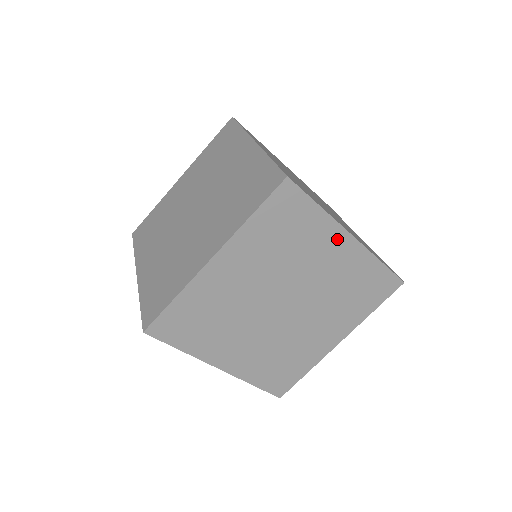
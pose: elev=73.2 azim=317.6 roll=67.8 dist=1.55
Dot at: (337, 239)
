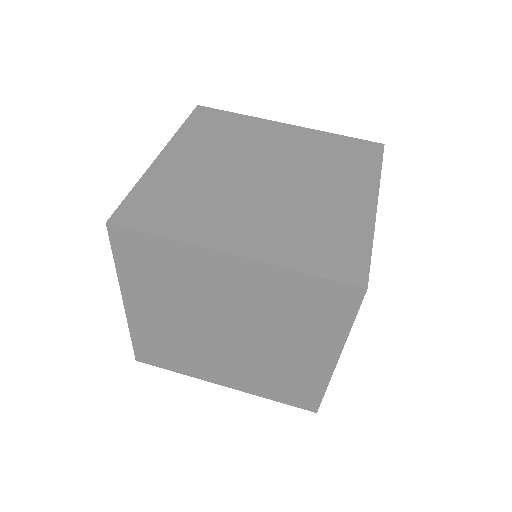
Dot at: (216, 262)
